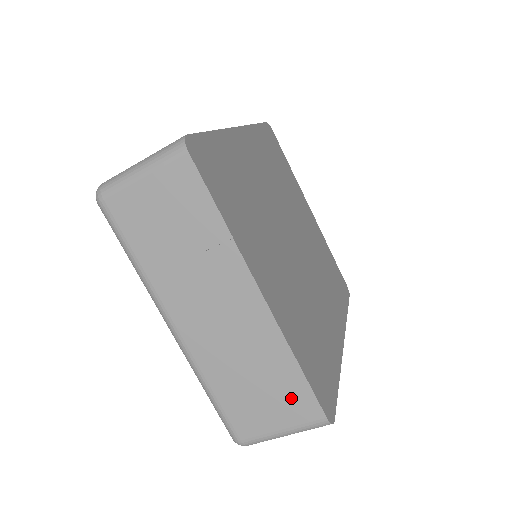
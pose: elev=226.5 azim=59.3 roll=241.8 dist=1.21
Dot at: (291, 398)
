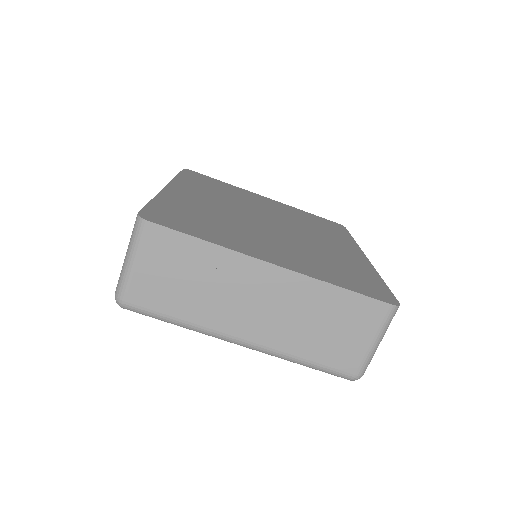
Dot at: (357, 314)
